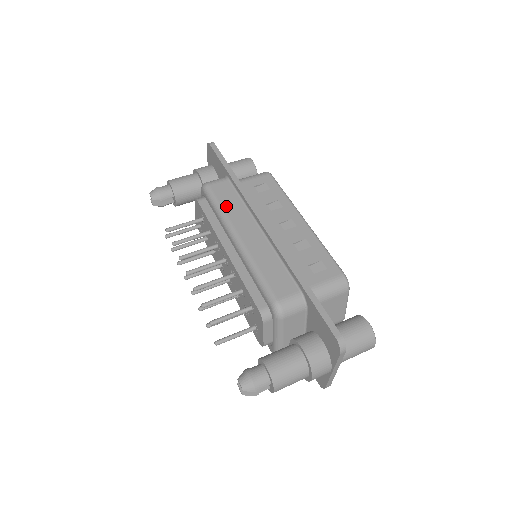
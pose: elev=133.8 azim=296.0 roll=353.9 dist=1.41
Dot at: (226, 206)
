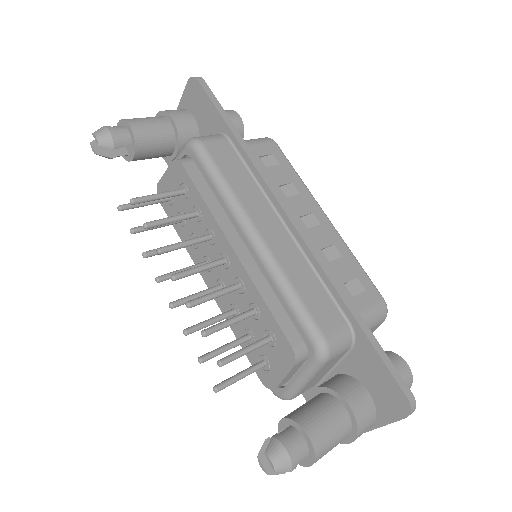
Dot at: (233, 181)
